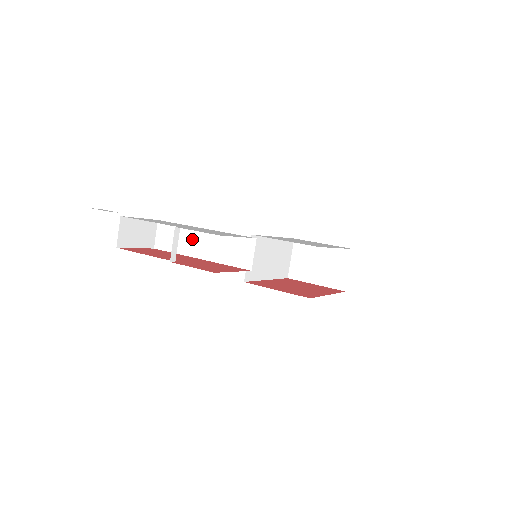
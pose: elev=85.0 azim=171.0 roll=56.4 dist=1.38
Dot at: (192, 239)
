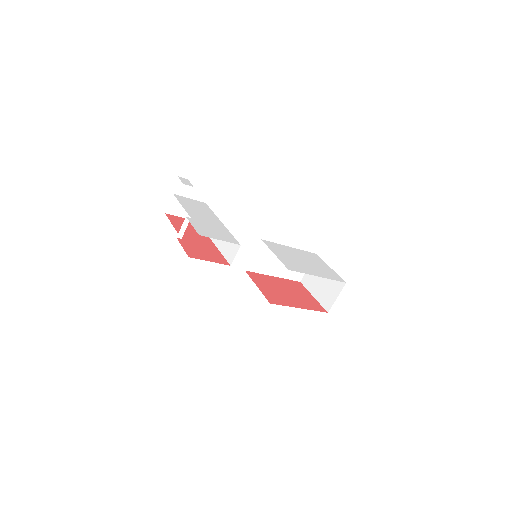
Dot at: occluded
